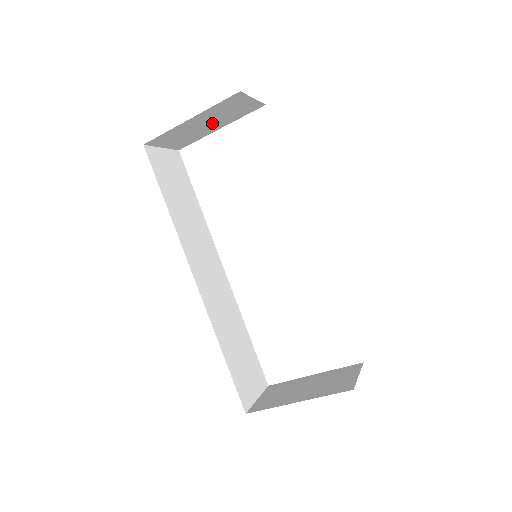
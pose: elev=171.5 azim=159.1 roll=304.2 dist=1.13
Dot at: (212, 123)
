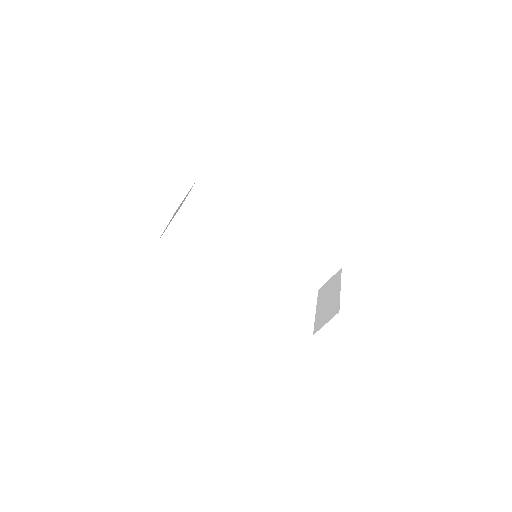
Dot at: (177, 210)
